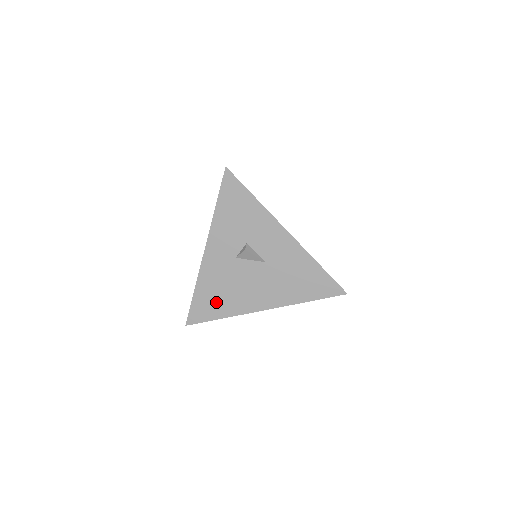
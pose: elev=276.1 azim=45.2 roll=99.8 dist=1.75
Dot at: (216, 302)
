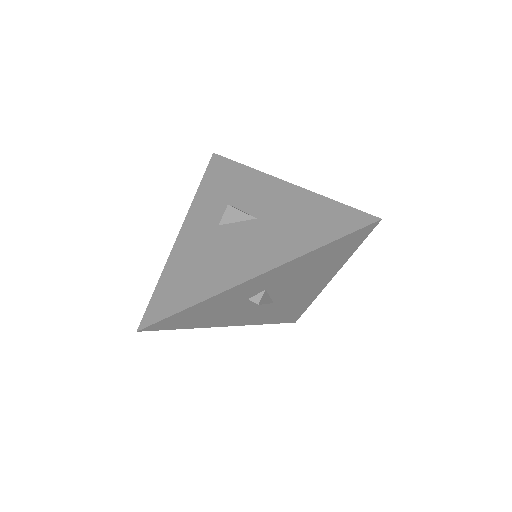
Dot at: (187, 285)
